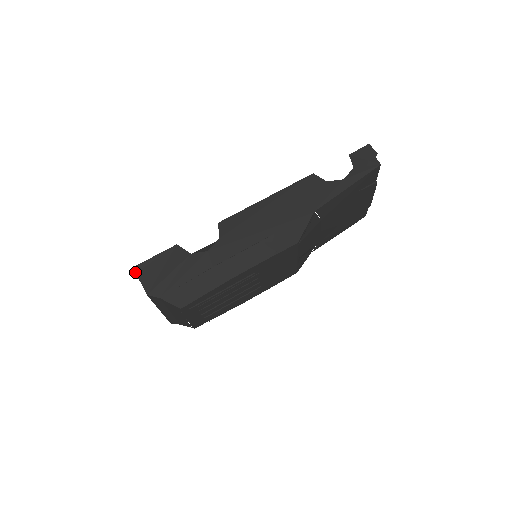
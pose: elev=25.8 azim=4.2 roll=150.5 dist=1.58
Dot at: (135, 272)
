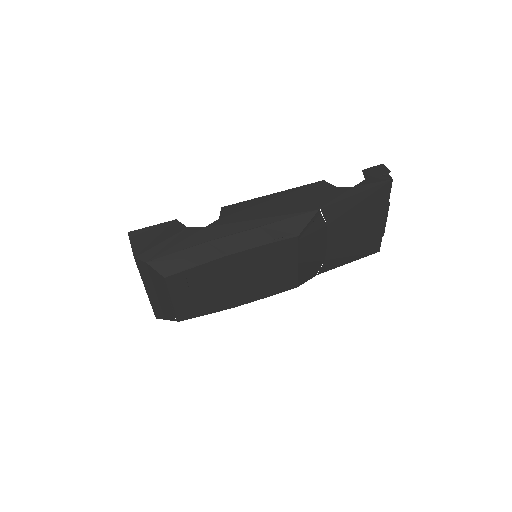
Dot at: (129, 237)
